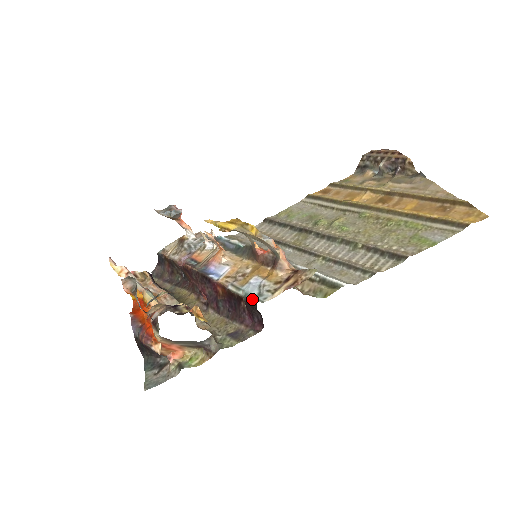
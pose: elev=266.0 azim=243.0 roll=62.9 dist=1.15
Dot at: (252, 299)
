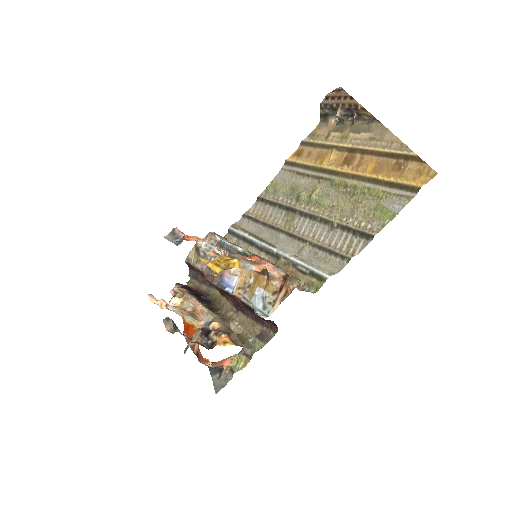
Dot at: (259, 316)
